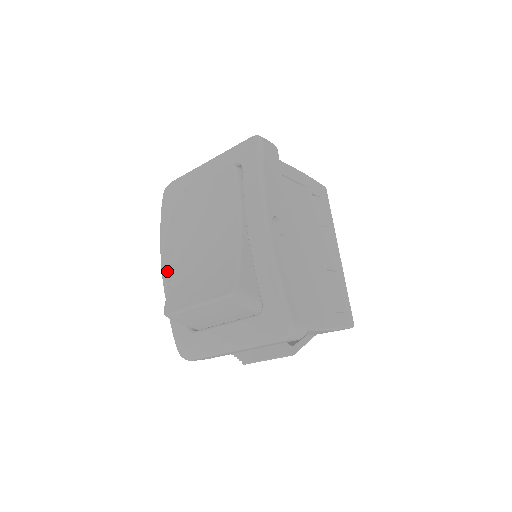
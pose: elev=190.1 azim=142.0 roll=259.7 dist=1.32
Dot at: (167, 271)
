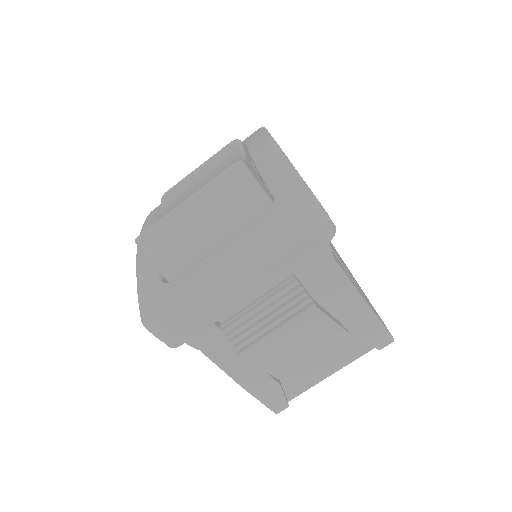
Dot at: occluded
